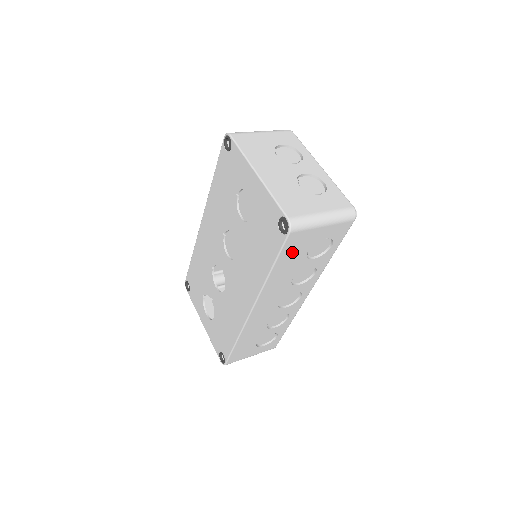
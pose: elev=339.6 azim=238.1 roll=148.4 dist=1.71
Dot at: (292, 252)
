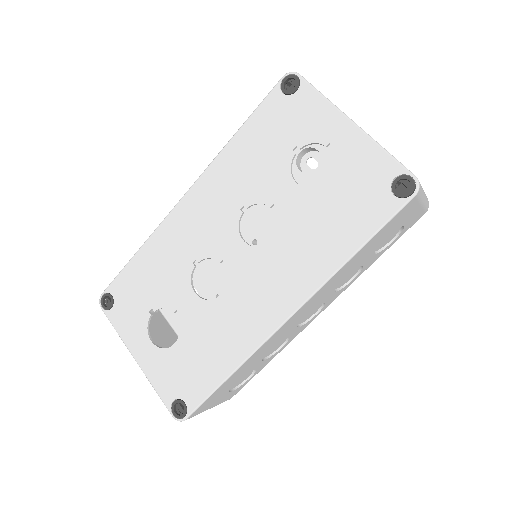
Dot at: (385, 231)
